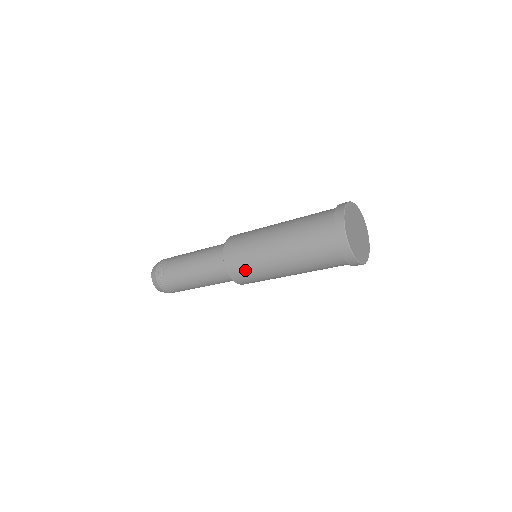
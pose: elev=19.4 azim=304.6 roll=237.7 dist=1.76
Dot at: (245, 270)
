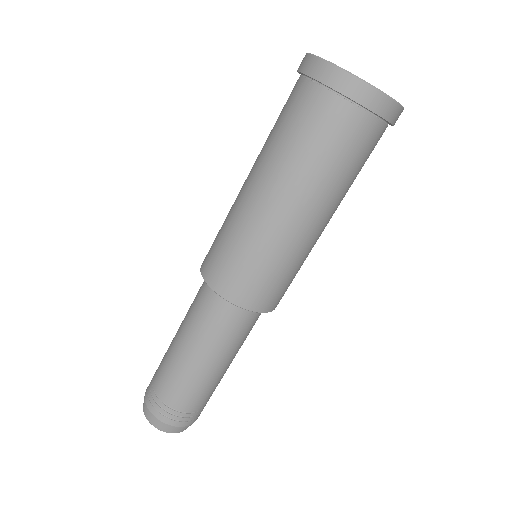
Dot at: (216, 239)
